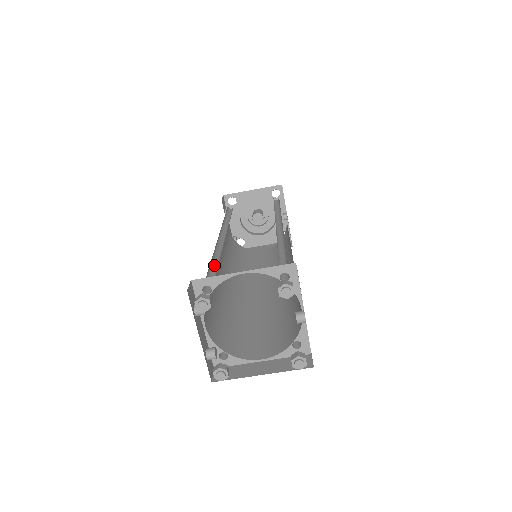
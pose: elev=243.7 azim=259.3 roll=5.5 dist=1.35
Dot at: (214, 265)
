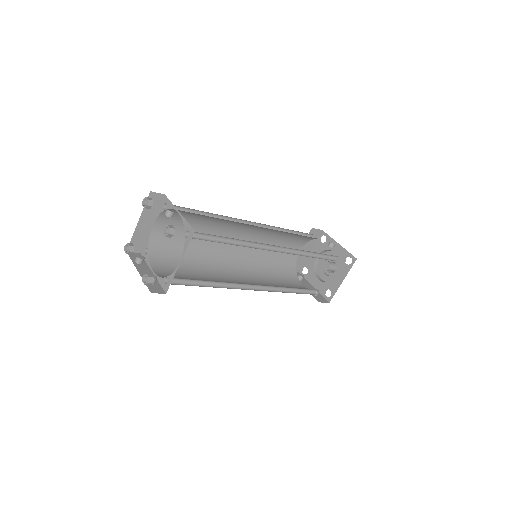
Dot at: (189, 258)
